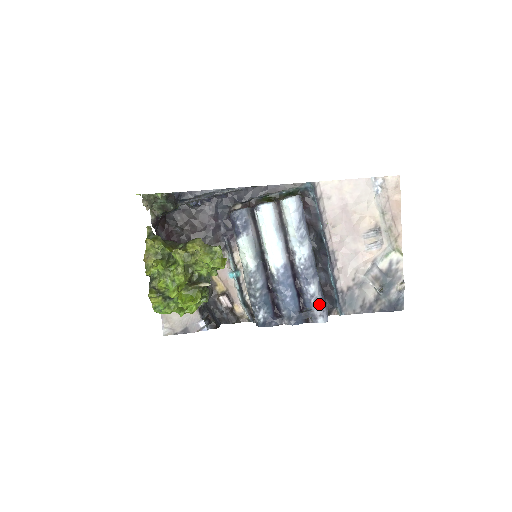
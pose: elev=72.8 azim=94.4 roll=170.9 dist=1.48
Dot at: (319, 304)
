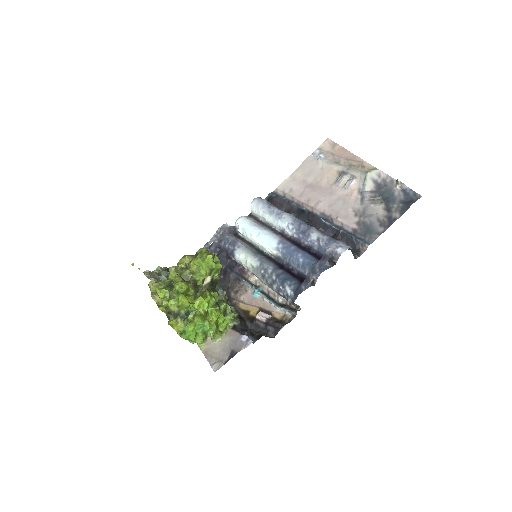
Dot at: (329, 241)
